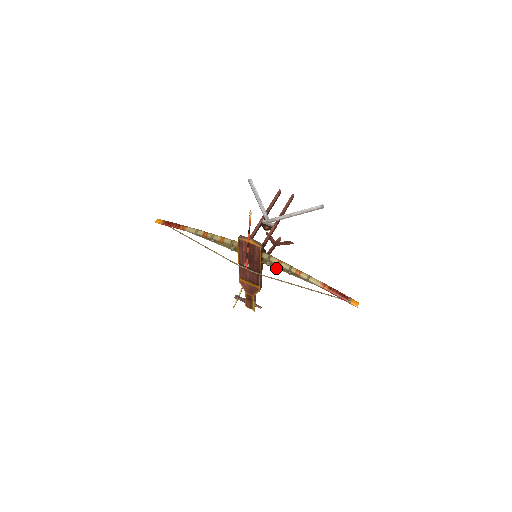
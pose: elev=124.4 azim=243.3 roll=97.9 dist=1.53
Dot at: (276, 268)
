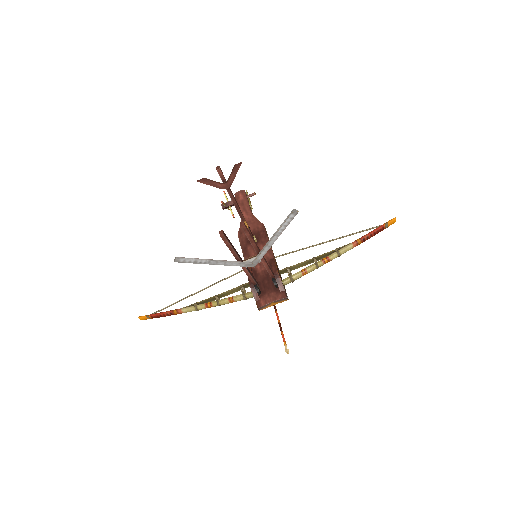
Dot at: occluded
